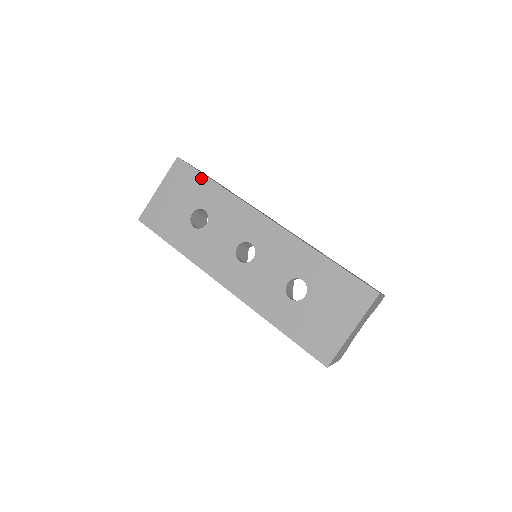
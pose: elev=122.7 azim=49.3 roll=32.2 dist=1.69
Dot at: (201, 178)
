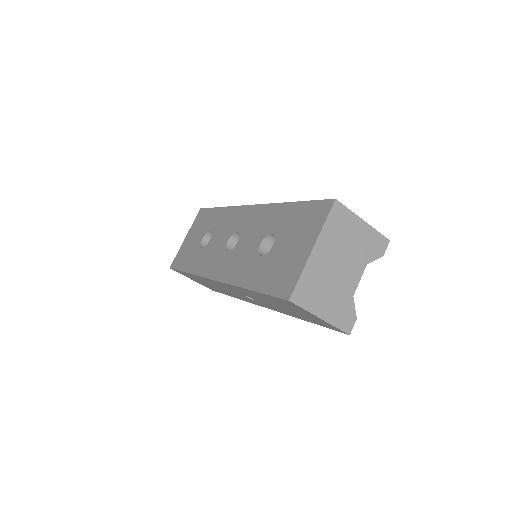
Dot at: (211, 211)
